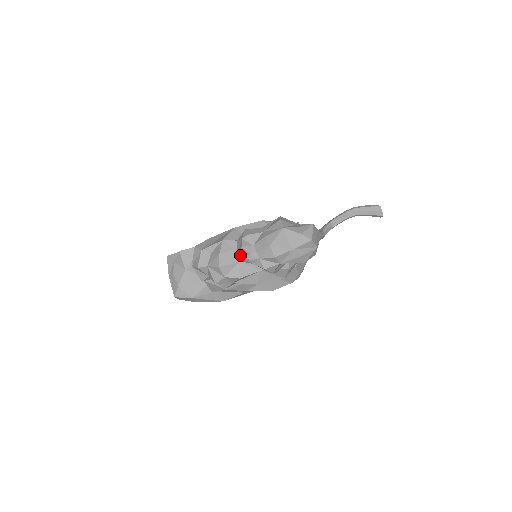
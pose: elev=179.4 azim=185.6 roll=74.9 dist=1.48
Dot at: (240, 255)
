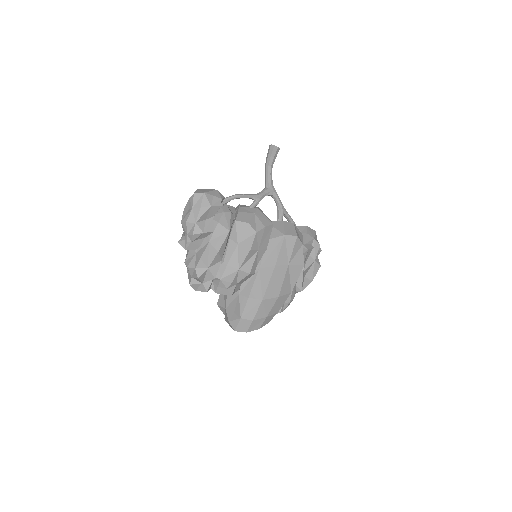
Dot at: (184, 247)
